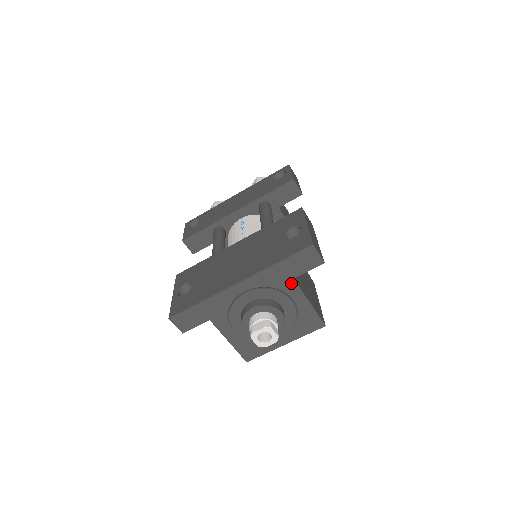
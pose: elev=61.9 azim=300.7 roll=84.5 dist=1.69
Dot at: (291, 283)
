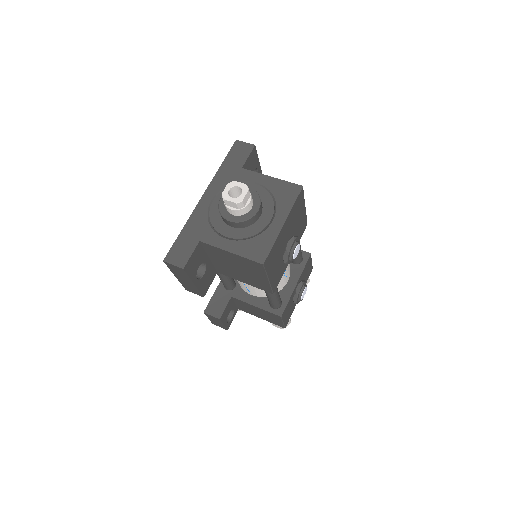
Dot at: (243, 172)
